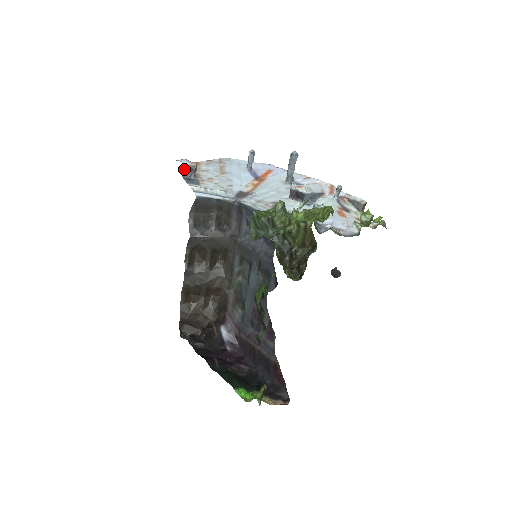
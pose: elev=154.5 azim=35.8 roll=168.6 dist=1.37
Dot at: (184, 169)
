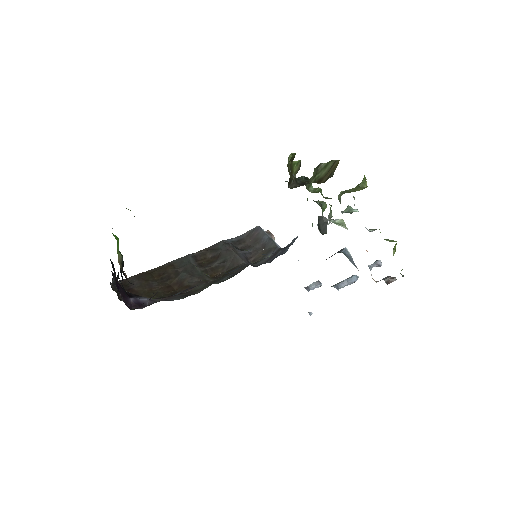
Dot at: (267, 232)
